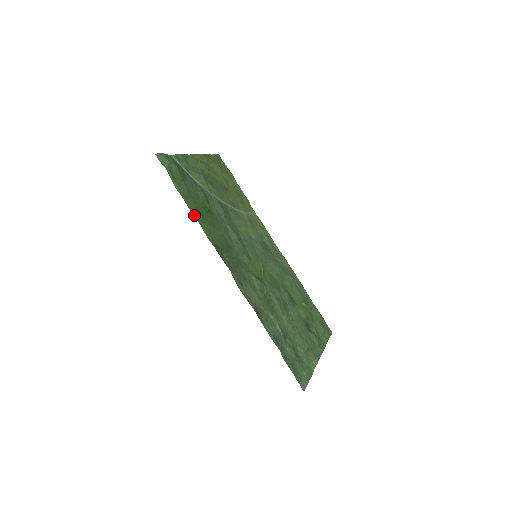
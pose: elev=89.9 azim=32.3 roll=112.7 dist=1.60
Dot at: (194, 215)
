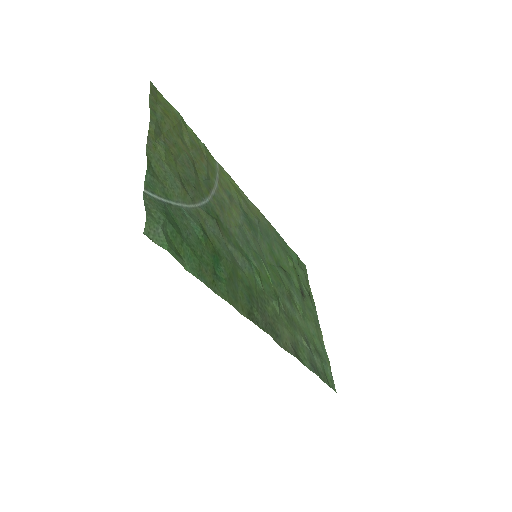
Dot at: (219, 294)
